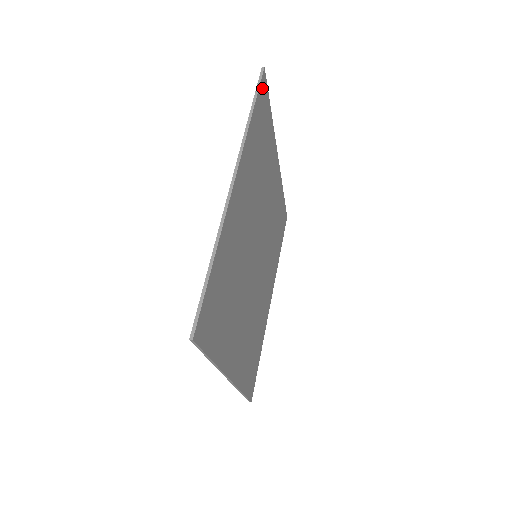
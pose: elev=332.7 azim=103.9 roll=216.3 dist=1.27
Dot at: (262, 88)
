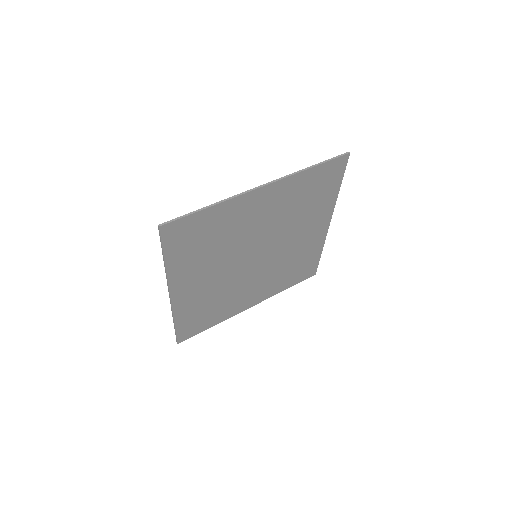
Dot at: (338, 162)
